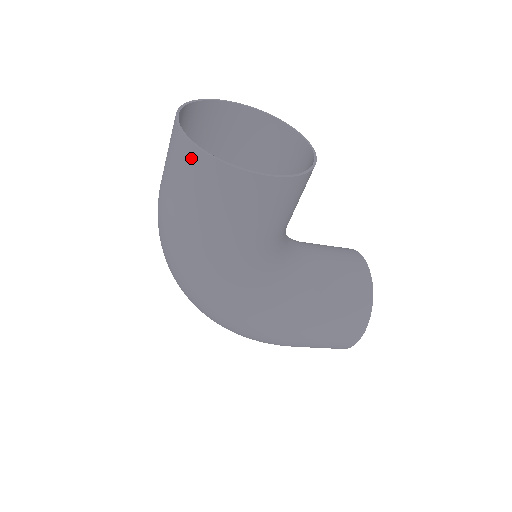
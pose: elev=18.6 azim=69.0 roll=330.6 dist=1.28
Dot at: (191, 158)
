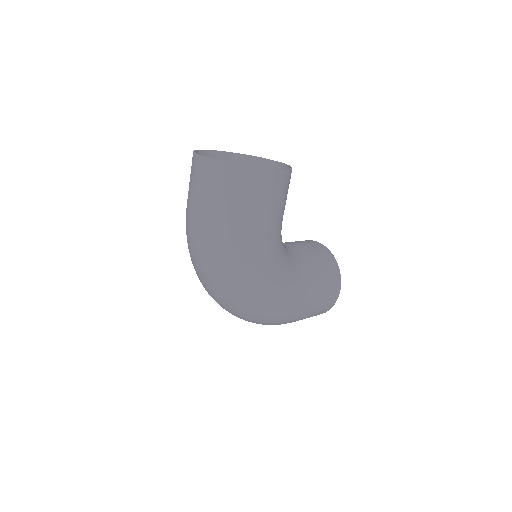
Dot at: (229, 173)
